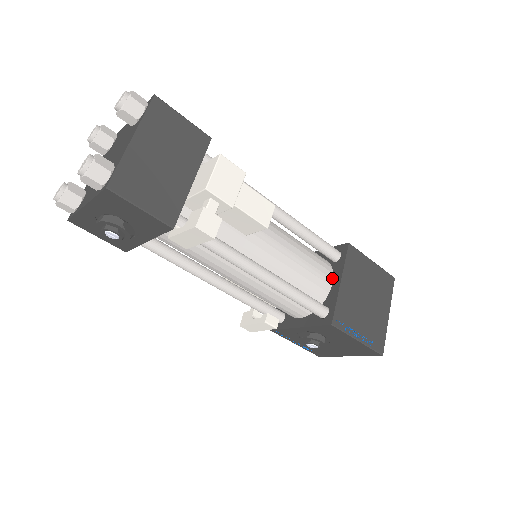
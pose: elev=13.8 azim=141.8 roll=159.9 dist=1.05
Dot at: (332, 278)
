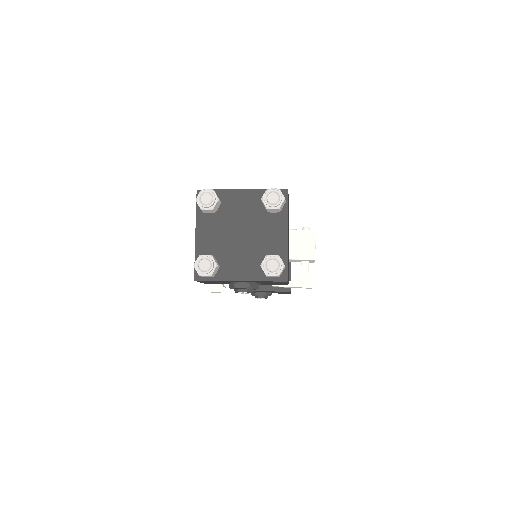
Dot at: occluded
